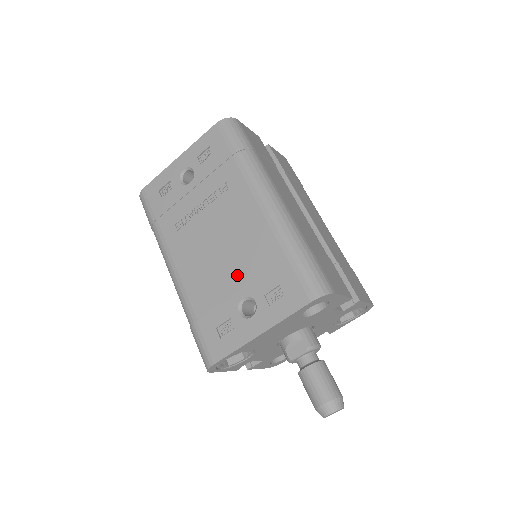
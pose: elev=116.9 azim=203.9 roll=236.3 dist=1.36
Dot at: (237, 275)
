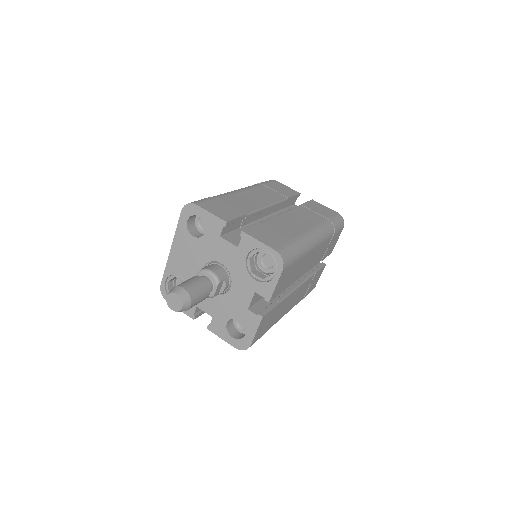
Dot at: occluded
